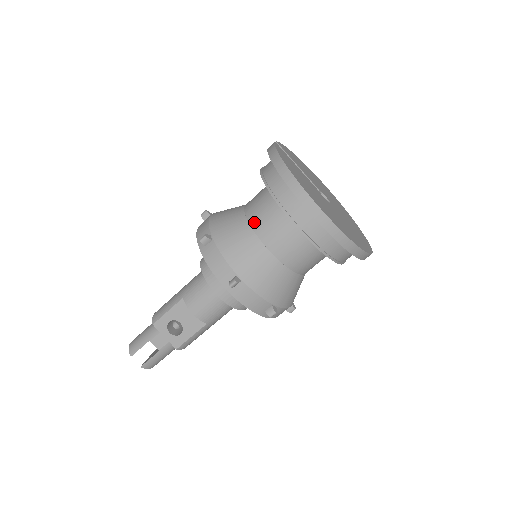
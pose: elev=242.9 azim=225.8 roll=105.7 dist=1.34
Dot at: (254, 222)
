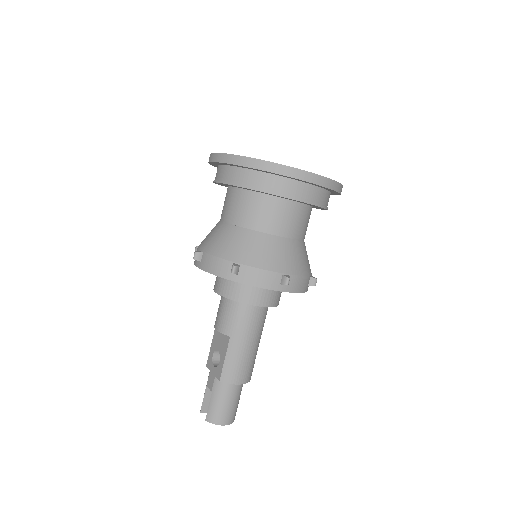
Dot at: occluded
